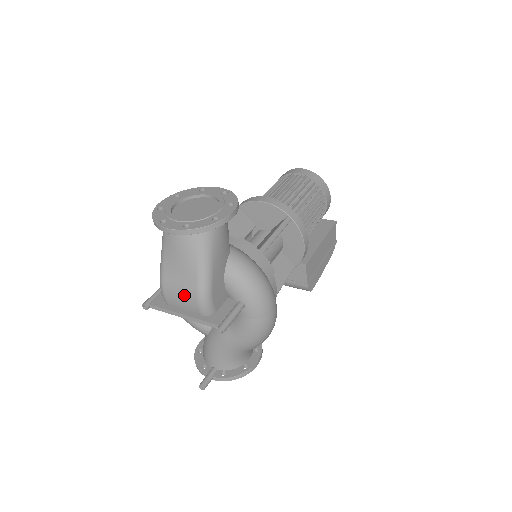
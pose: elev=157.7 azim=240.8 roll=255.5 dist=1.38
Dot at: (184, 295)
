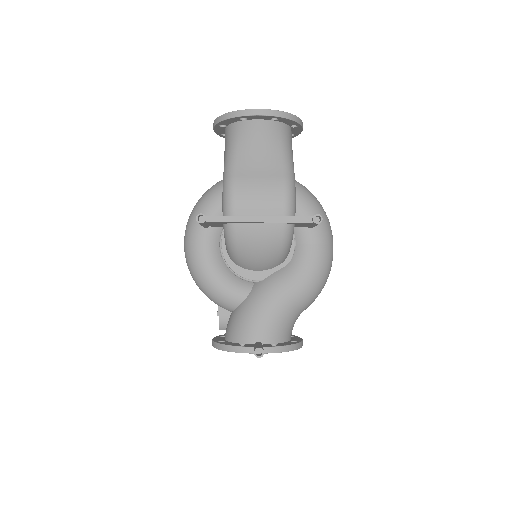
Dot at: (266, 188)
